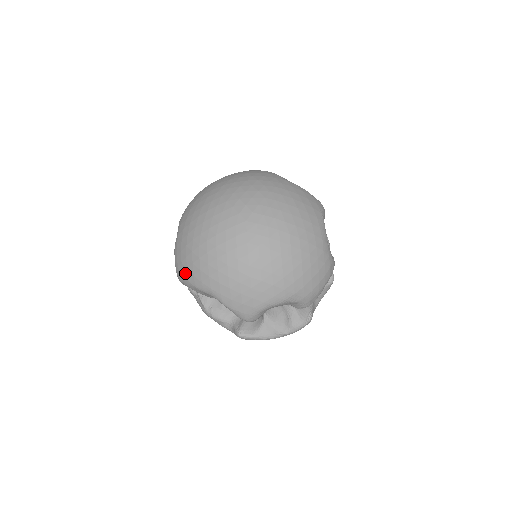
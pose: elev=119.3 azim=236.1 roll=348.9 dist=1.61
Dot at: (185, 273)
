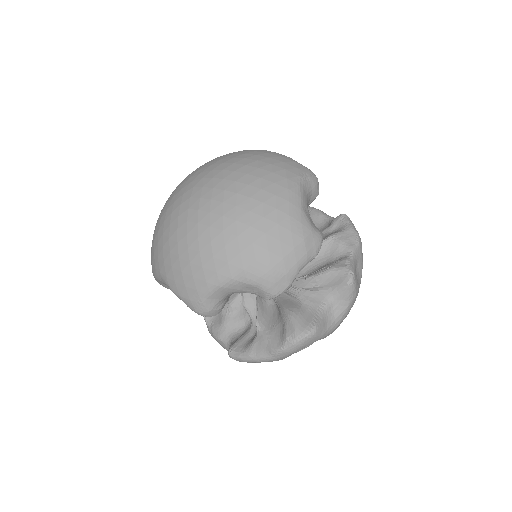
Dot at: (151, 264)
